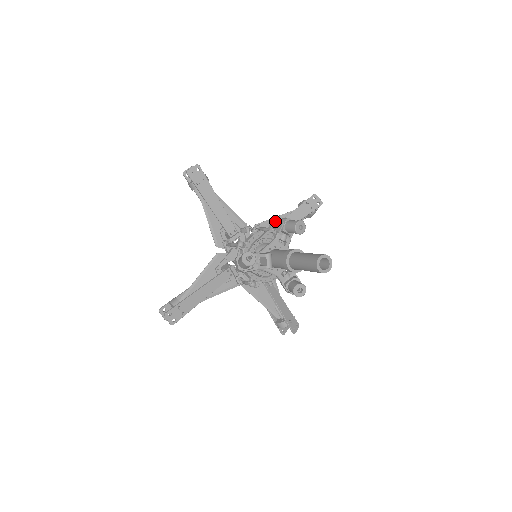
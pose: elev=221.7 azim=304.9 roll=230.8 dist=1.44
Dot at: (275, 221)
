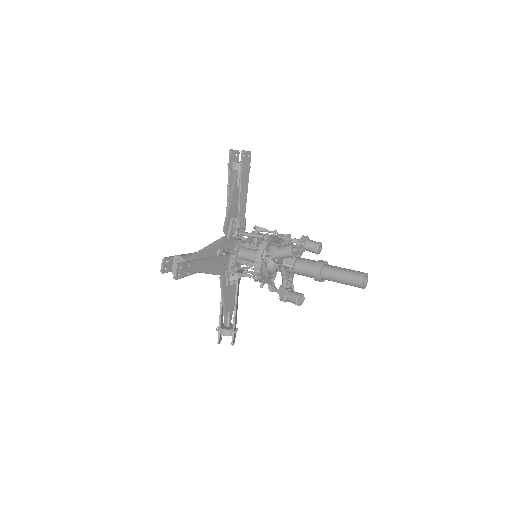
Dot at: occluded
